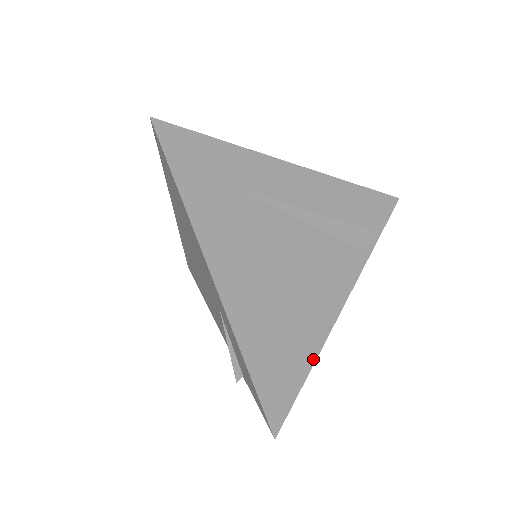
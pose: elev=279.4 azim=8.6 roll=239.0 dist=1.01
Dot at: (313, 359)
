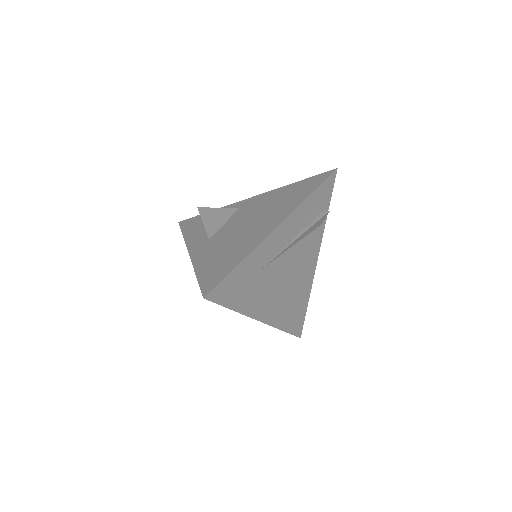
Dot at: (308, 297)
